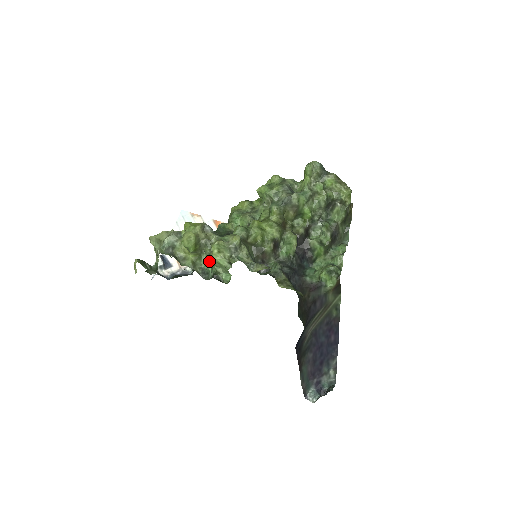
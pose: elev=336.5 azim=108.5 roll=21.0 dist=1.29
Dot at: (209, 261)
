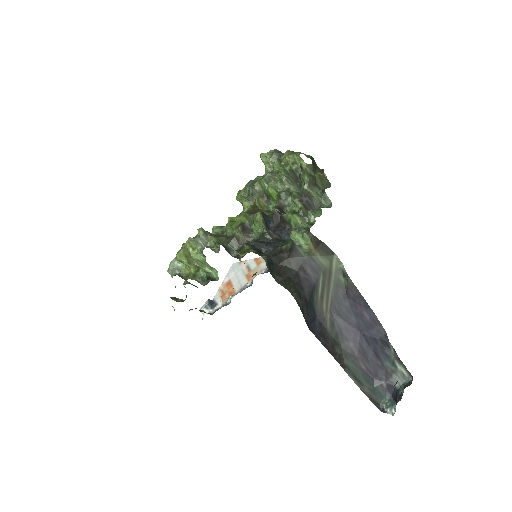
Dot at: occluded
